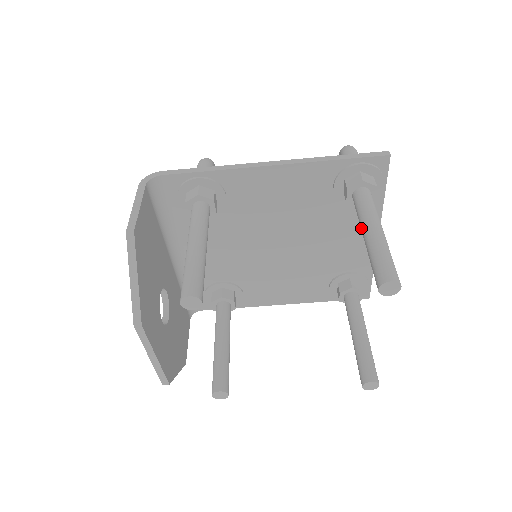
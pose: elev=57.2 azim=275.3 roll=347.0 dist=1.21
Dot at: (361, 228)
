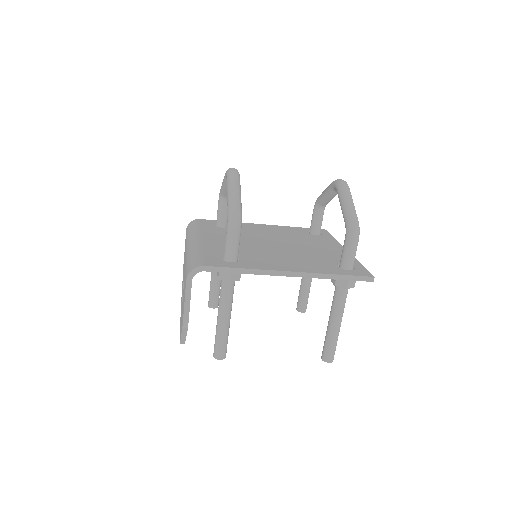
Dot at: (330, 316)
